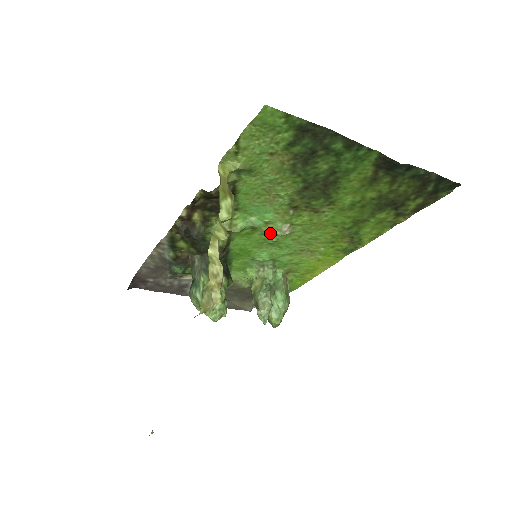
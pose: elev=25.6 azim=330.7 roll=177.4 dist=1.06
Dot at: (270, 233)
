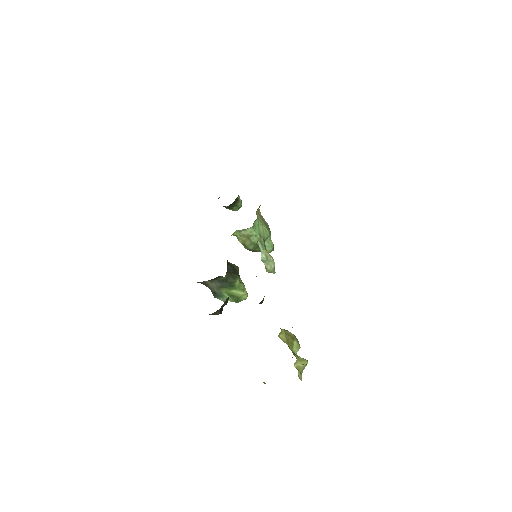
Dot at: occluded
